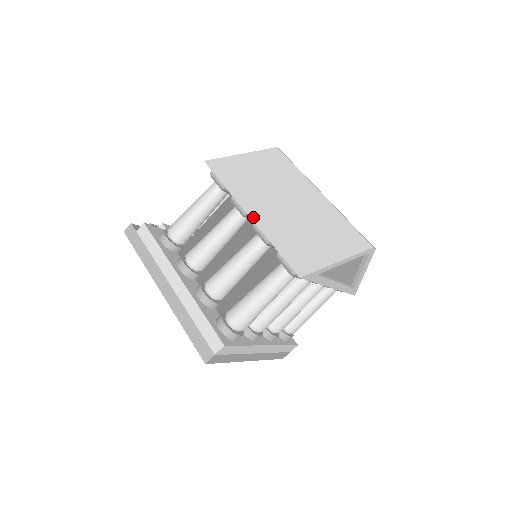
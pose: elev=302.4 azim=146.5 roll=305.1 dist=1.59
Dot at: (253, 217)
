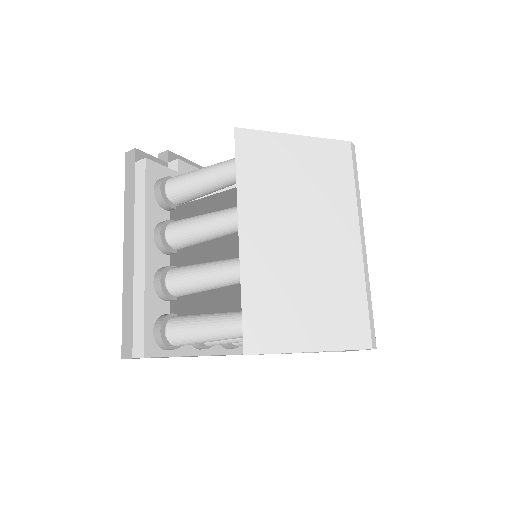
Dot at: (243, 242)
